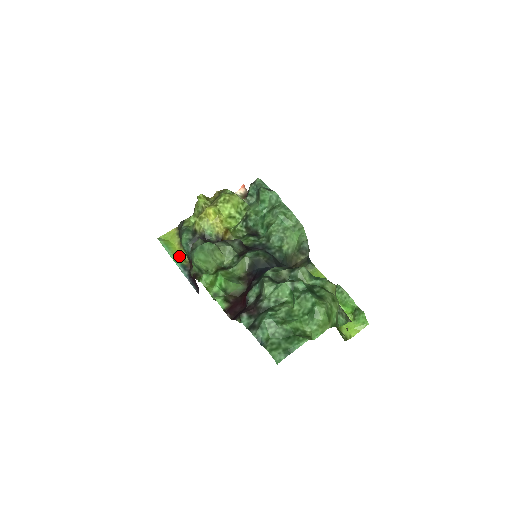
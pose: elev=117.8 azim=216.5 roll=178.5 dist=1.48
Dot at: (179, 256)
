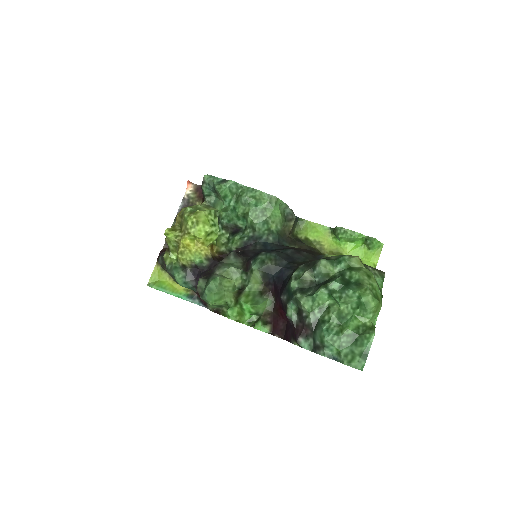
Dot at: (179, 289)
